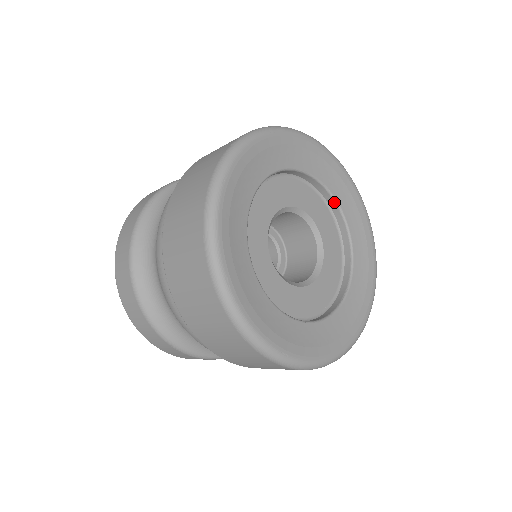
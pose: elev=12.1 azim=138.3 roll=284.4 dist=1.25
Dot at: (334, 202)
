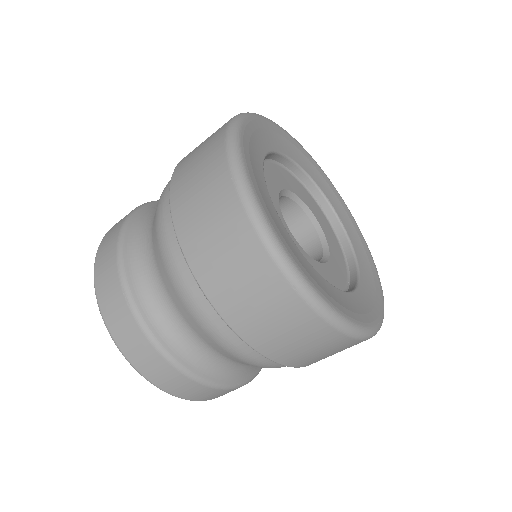
Dot at: (348, 242)
